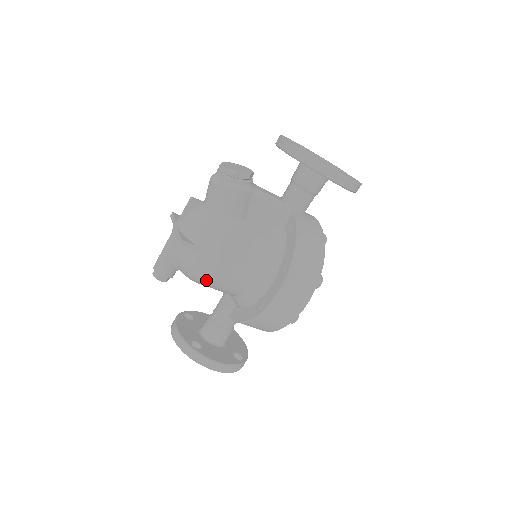
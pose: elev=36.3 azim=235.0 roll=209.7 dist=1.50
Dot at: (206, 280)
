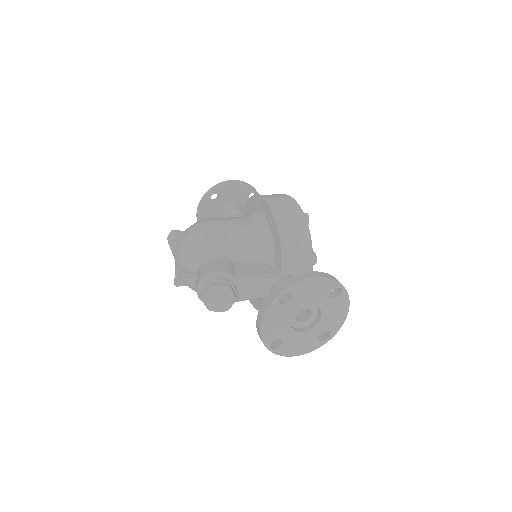
Dot at: occluded
